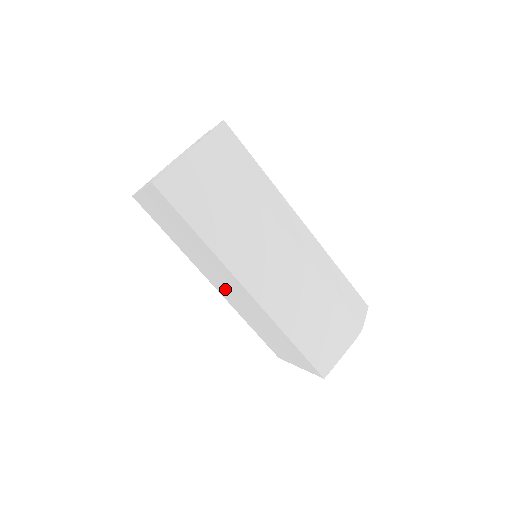
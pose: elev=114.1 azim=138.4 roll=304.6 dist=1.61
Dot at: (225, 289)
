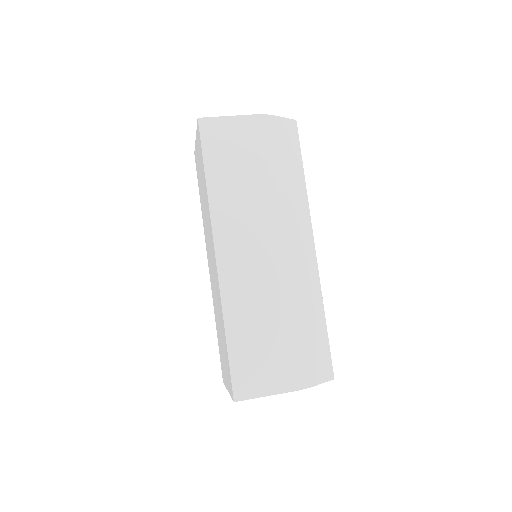
Dot at: (211, 268)
